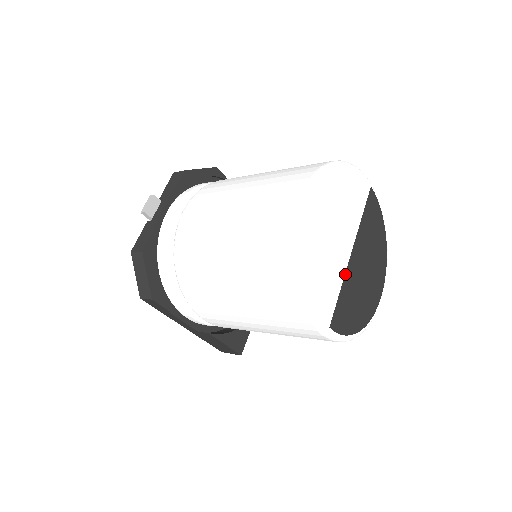
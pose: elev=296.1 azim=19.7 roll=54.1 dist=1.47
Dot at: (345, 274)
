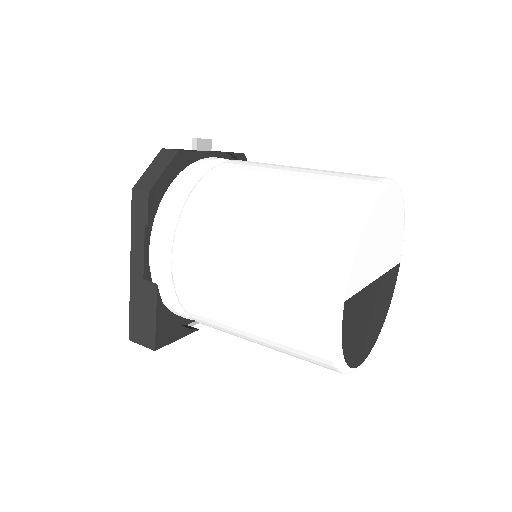
Dot at: (368, 285)
